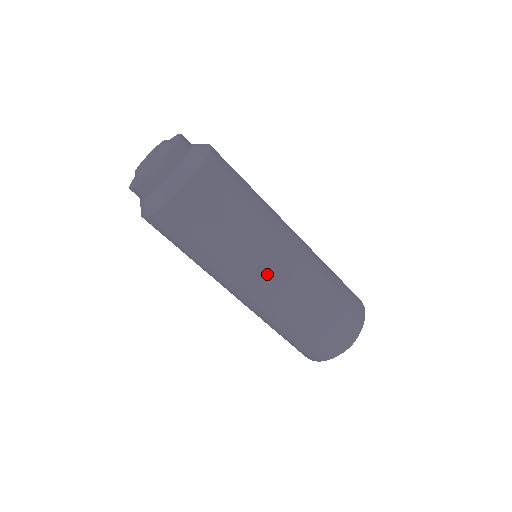
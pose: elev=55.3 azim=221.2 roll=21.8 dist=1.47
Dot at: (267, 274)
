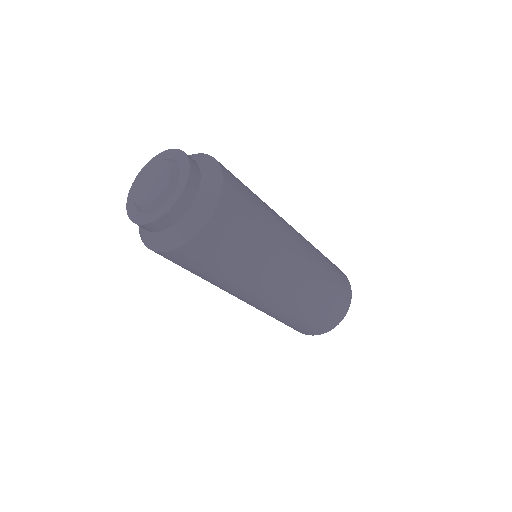
Dot at: (291, 266)
